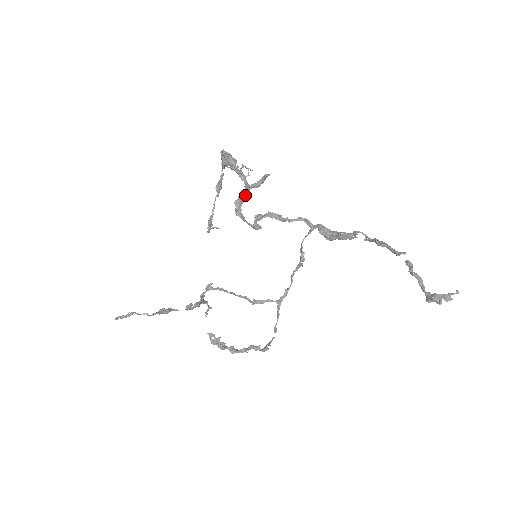
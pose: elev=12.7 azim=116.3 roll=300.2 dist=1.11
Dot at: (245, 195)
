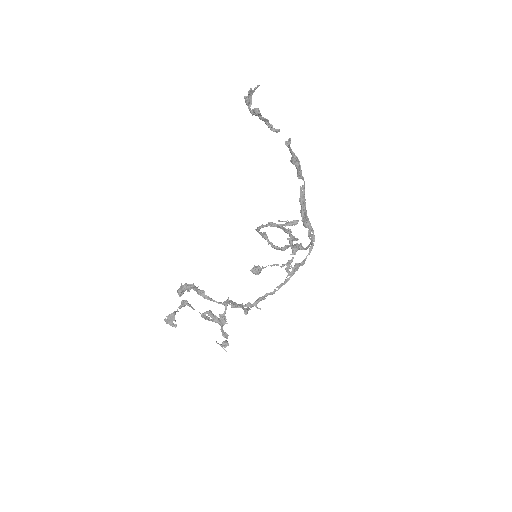
Dot at: (269, 223)
